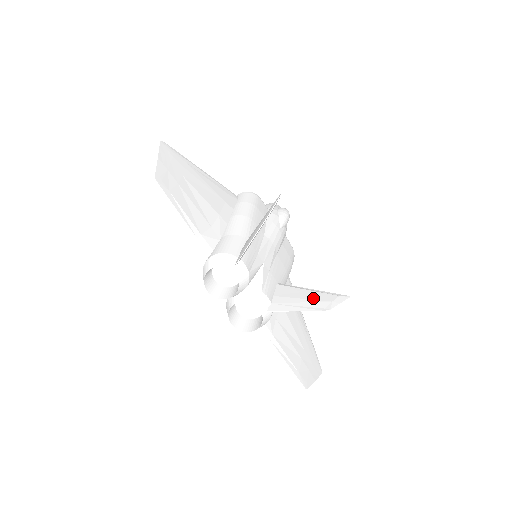
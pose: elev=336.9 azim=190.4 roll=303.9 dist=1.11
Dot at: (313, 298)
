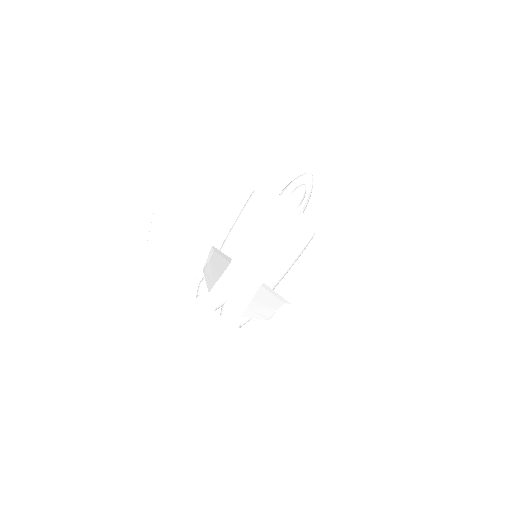
Dot at: (269, 305)
